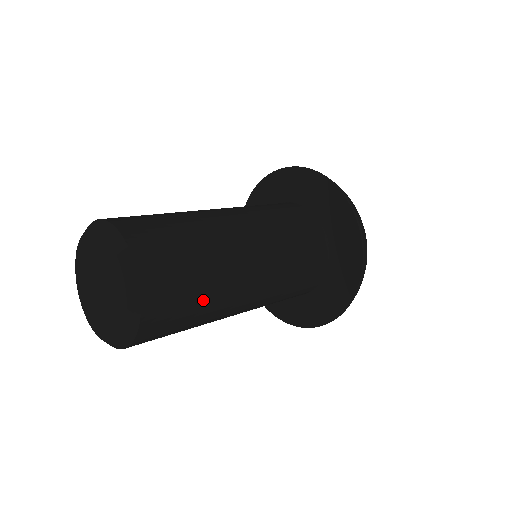
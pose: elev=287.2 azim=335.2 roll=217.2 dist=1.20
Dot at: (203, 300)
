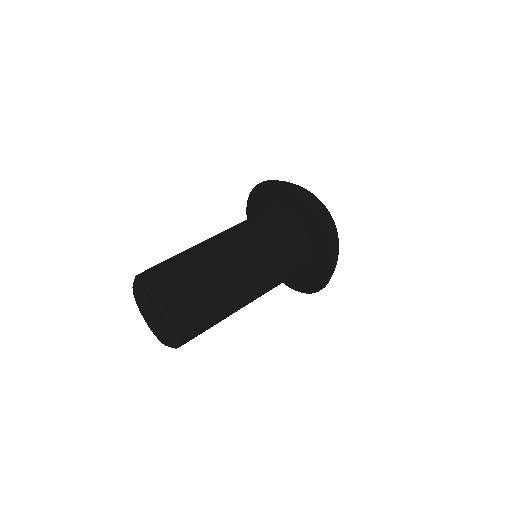
Dot at: occluded
